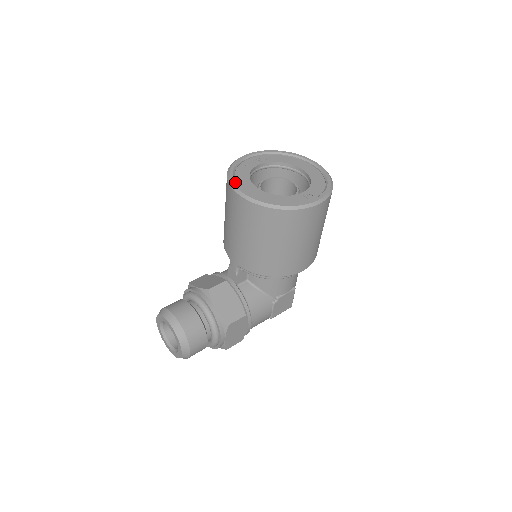
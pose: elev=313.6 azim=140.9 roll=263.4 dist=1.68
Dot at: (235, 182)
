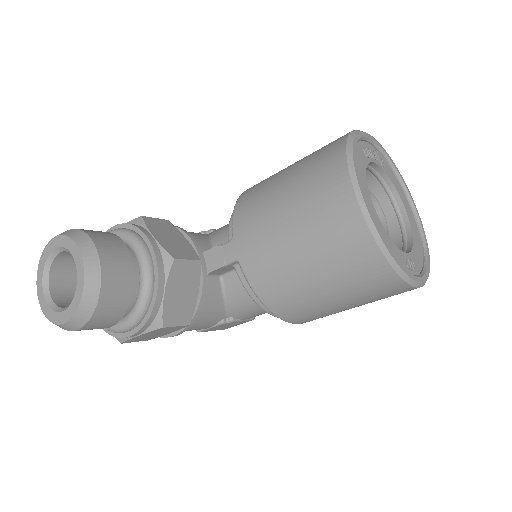
Dot at: (357, 169)
